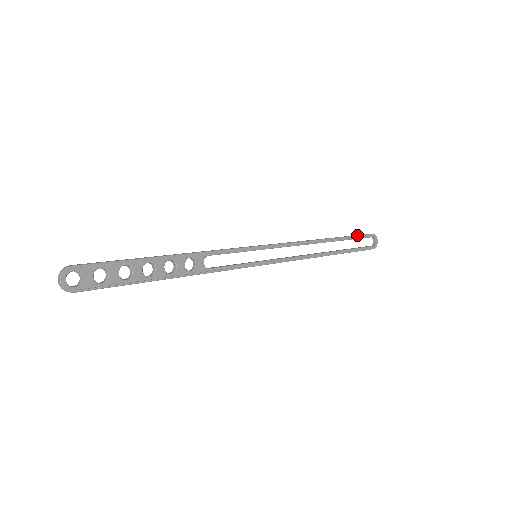
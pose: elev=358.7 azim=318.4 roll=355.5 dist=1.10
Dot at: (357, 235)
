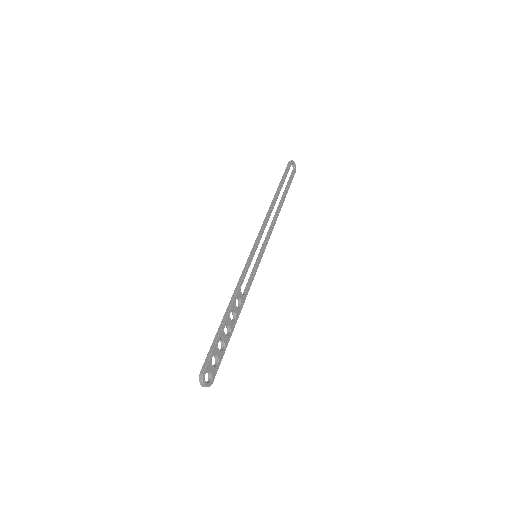
Dot at: (285, 174)
